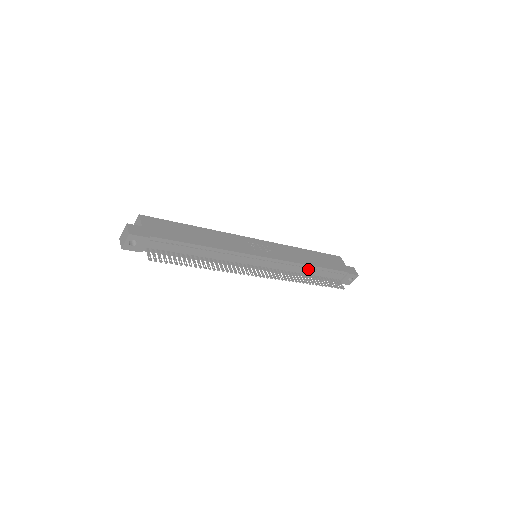
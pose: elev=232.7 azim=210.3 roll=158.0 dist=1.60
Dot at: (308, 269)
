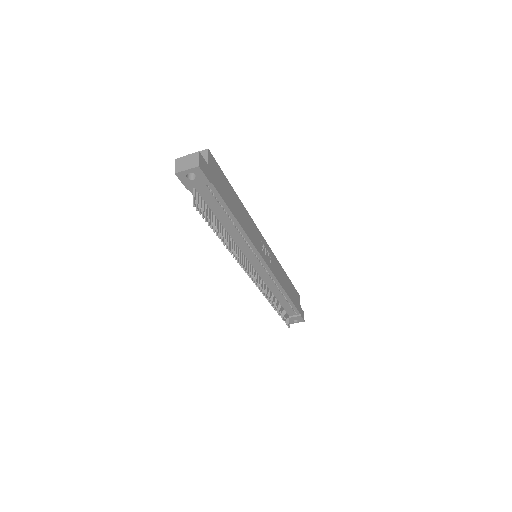
Dot at: (281, 294)
